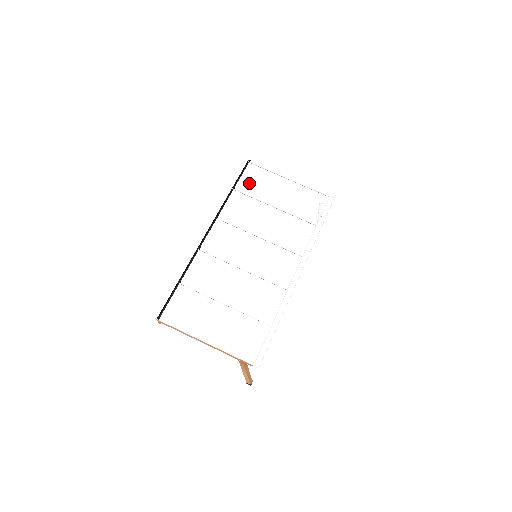
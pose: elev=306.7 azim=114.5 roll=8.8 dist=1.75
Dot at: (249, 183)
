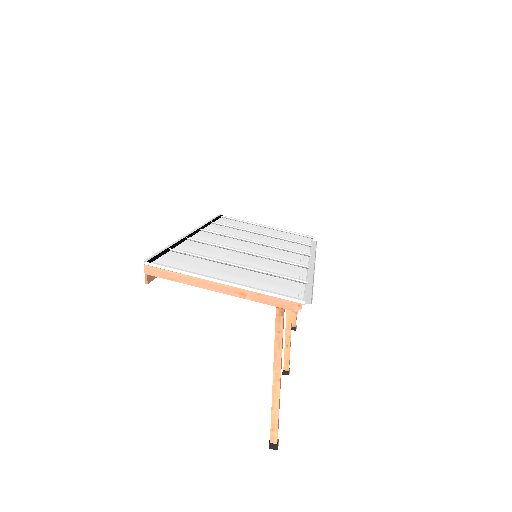
Dot at: (227, 223)
